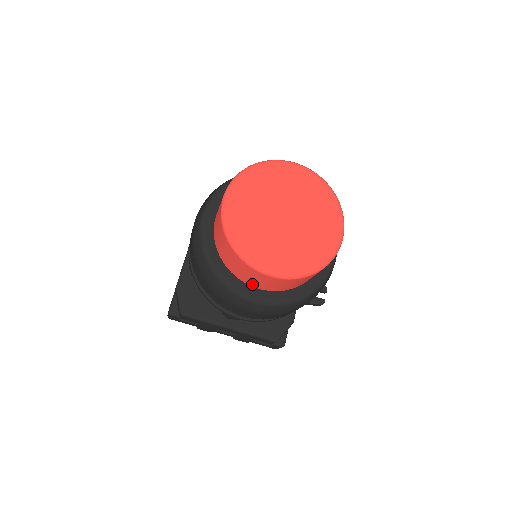
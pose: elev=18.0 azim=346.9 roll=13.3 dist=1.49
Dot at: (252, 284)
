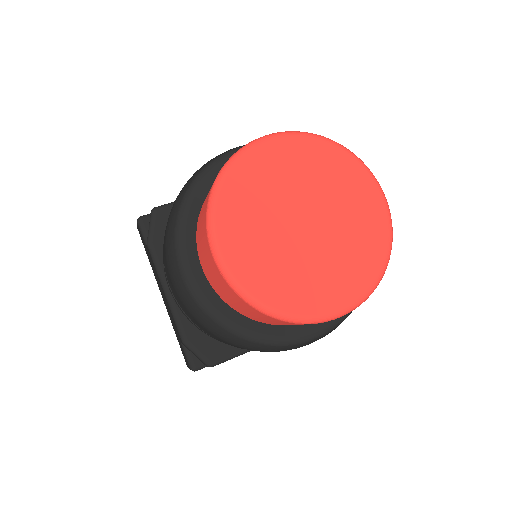
Dot at: occluded
